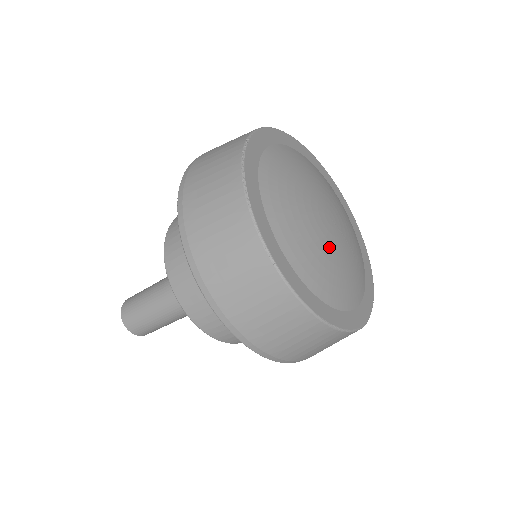
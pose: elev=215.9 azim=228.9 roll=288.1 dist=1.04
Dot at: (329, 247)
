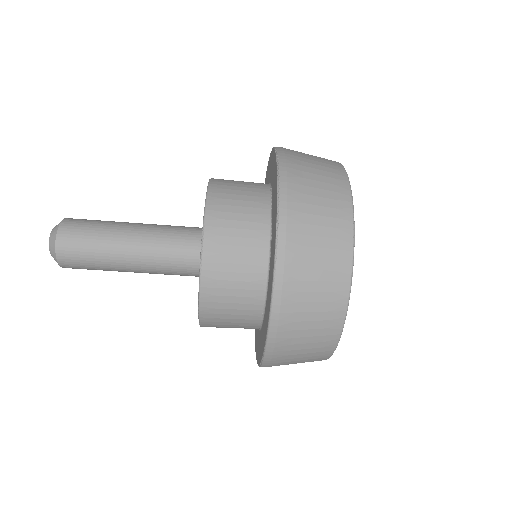
Dot at: occluded
